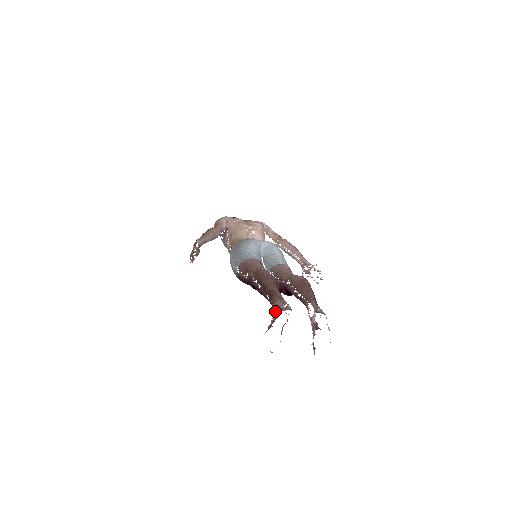
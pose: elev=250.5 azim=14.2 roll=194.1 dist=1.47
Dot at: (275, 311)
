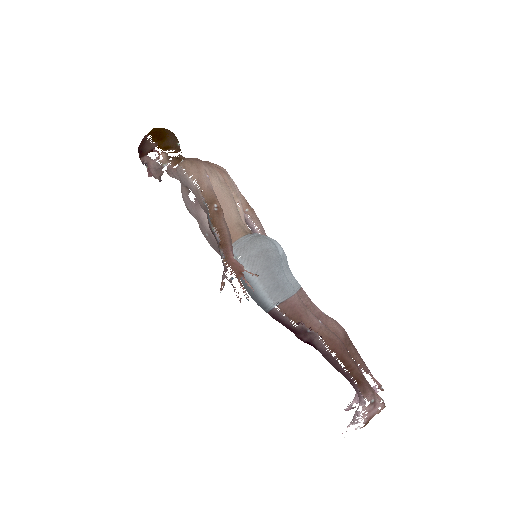
Dot at: (369, 405)
